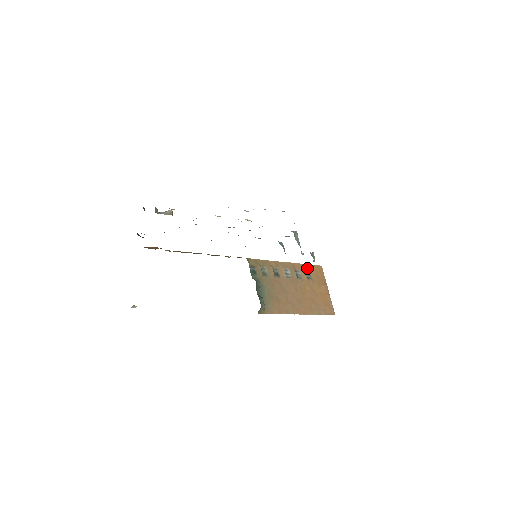
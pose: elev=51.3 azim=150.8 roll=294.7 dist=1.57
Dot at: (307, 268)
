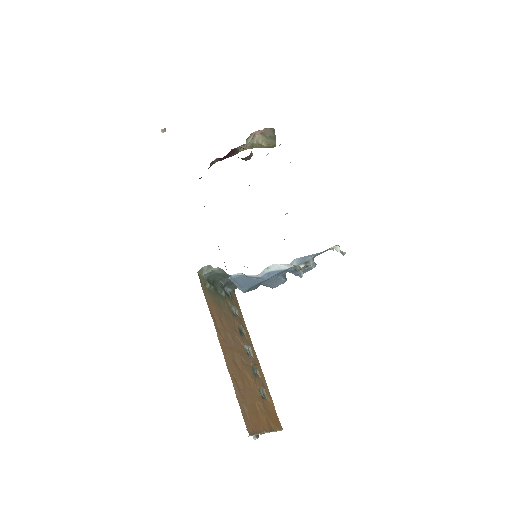
Dot at: (268, 394)
